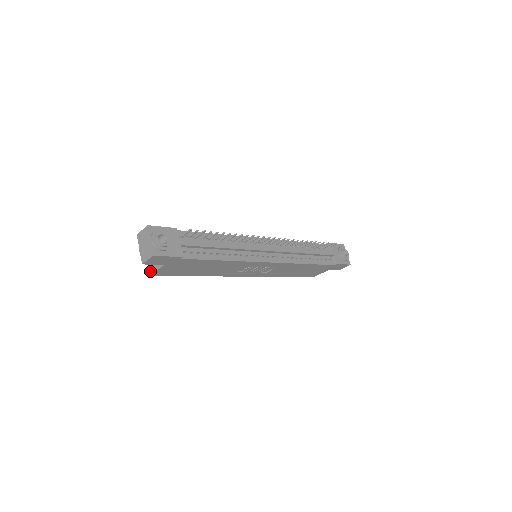
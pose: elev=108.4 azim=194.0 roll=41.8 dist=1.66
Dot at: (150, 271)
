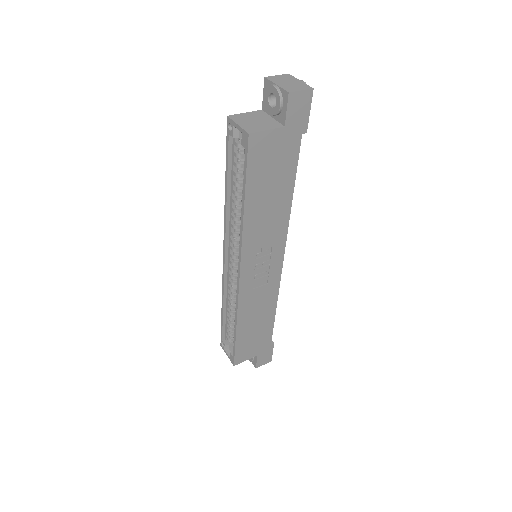
Dot at: (250, 130)
